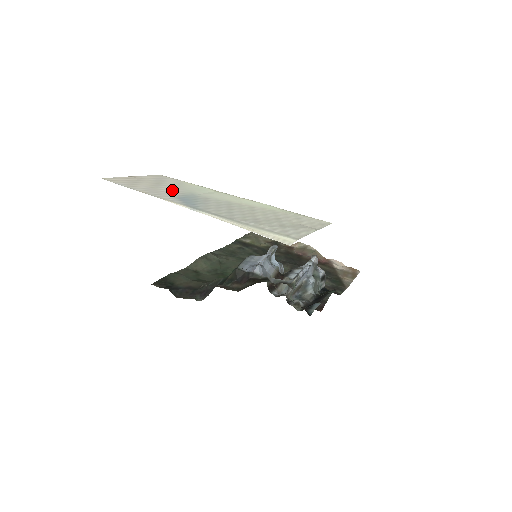
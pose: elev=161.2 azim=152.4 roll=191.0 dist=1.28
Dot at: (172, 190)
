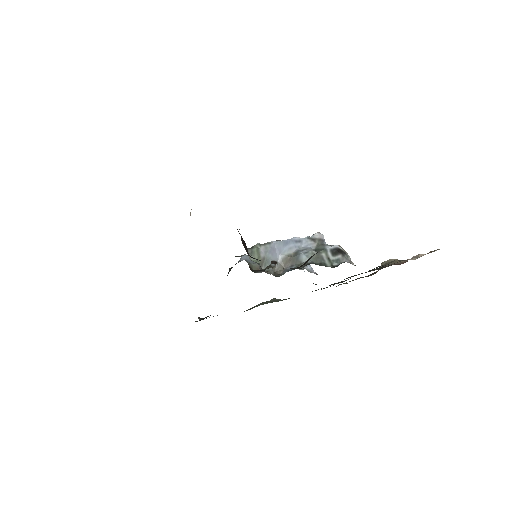
Dot at: occluded
